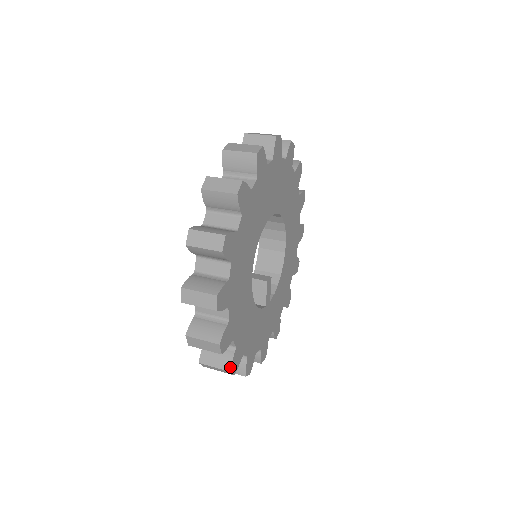
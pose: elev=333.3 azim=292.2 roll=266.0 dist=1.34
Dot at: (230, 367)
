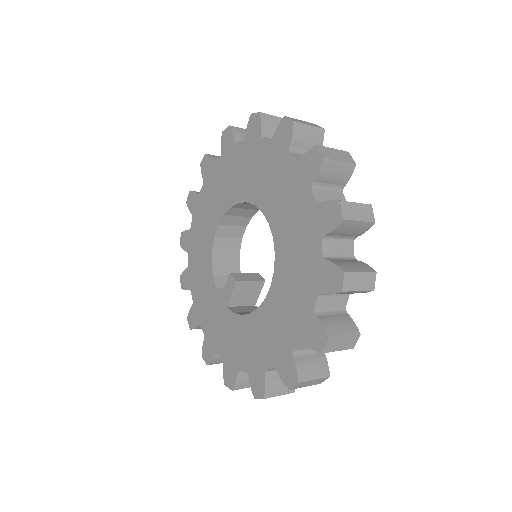
Dot at: occluded
